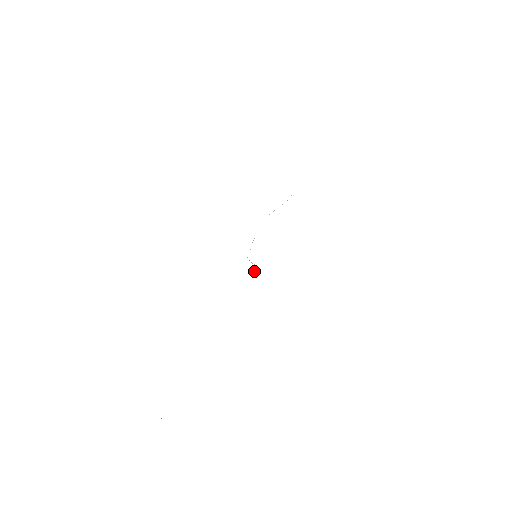
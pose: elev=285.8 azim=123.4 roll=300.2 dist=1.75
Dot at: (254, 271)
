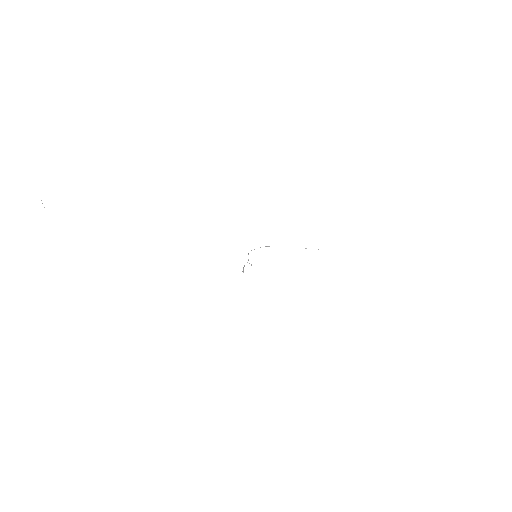
Dot at: occluded
